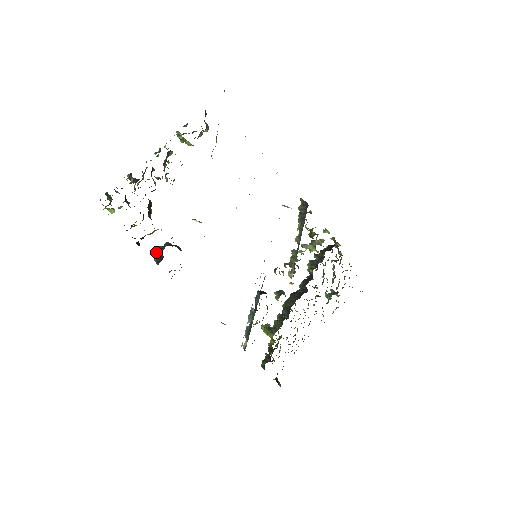
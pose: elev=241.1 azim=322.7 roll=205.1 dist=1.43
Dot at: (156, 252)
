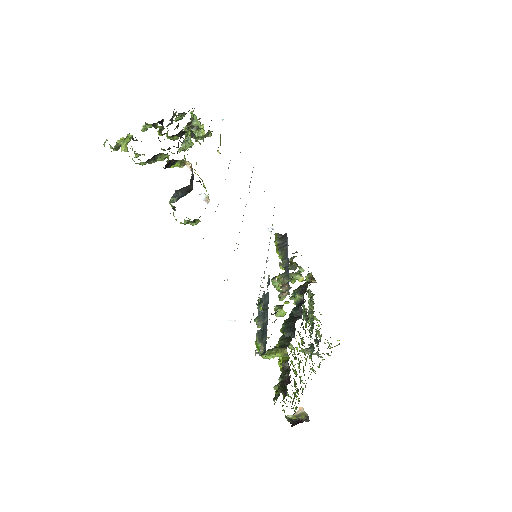
Dot at: (179, 189)
